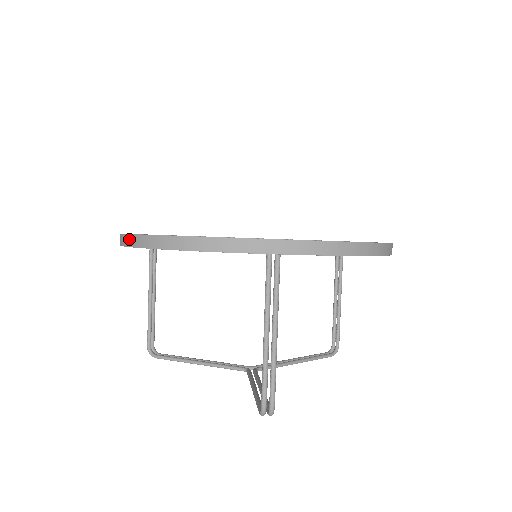
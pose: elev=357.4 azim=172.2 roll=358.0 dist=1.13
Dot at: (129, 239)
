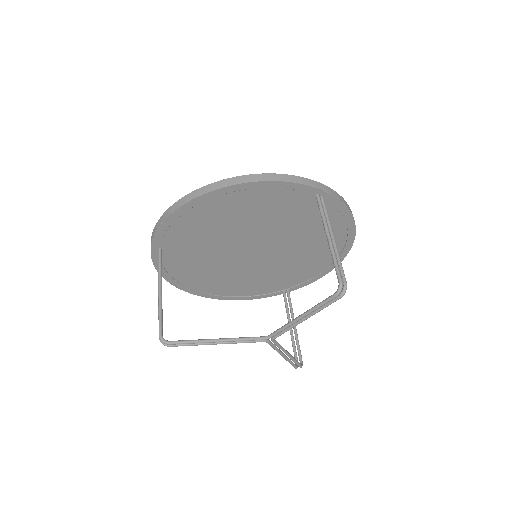
Dot at: (206, 188)
